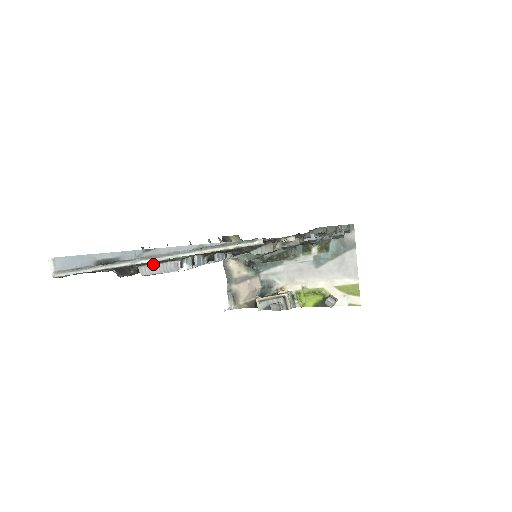
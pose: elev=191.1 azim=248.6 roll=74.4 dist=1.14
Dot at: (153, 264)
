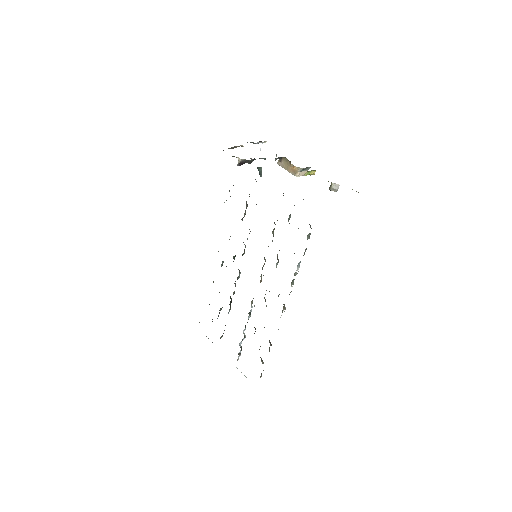
Dot at: occluded
